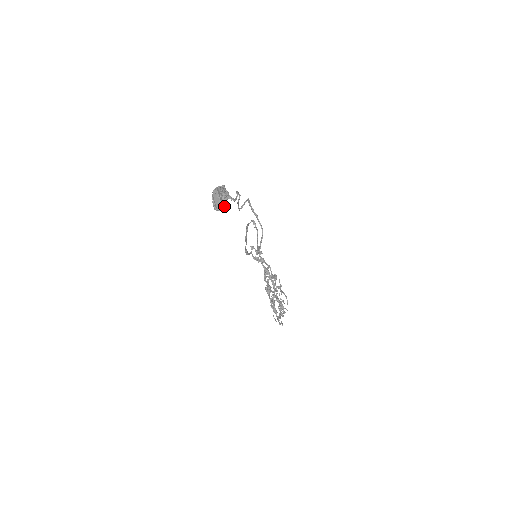
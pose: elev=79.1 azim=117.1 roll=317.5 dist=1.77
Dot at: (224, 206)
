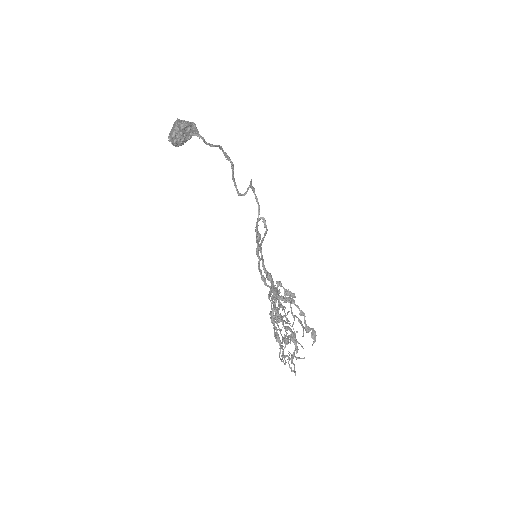
Dot at: (184, 139)
